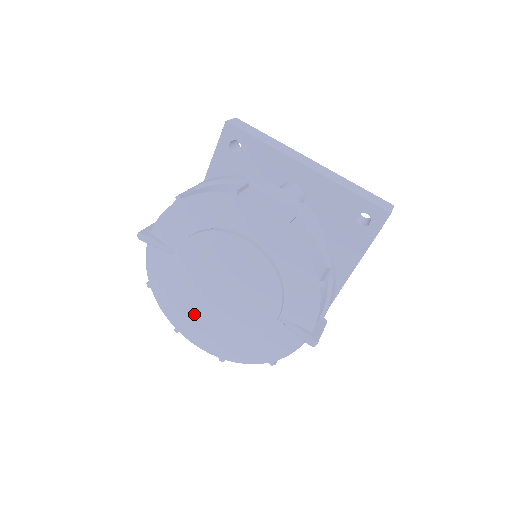
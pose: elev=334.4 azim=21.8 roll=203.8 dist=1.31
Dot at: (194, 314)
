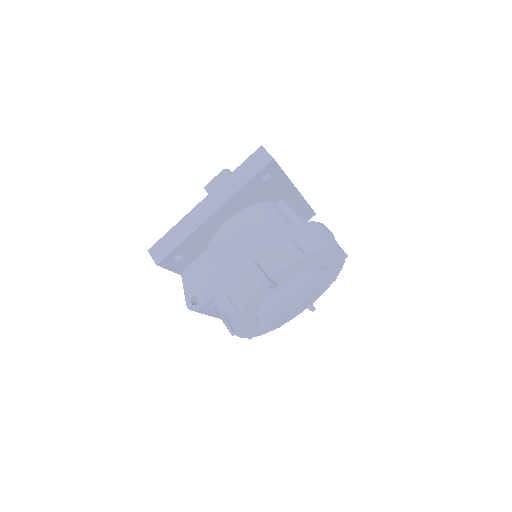
Dot at: (265, 321)
